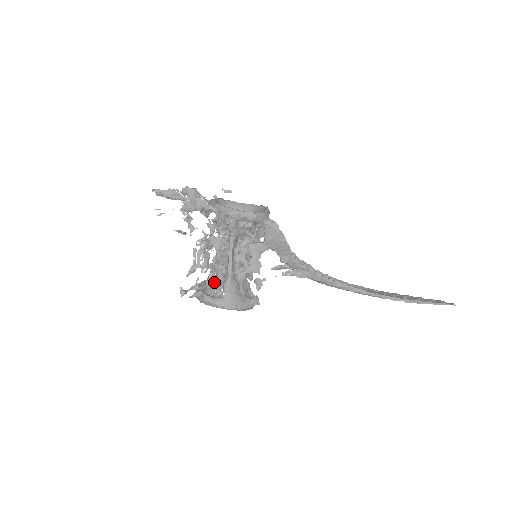
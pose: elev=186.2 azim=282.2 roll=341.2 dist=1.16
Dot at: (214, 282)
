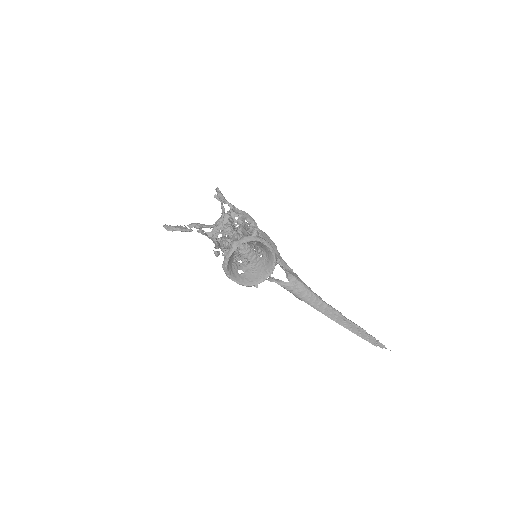
Dot at: occluded
